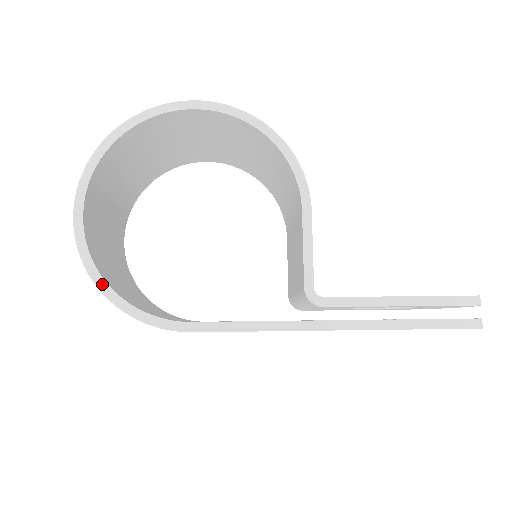
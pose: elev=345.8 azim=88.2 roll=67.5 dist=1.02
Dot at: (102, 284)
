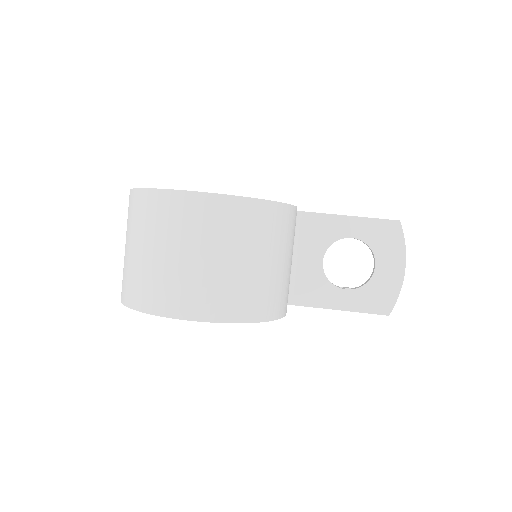
Dot at: occluded
